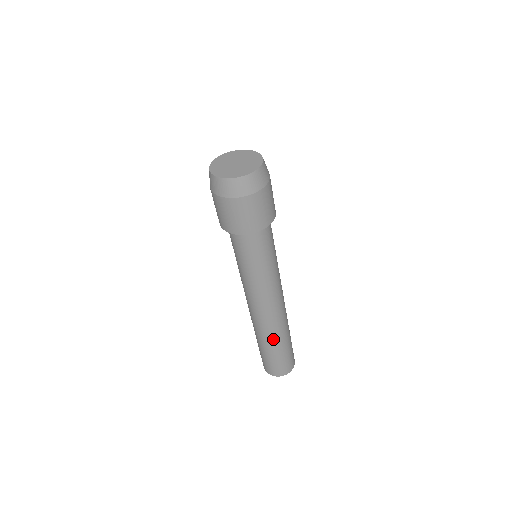
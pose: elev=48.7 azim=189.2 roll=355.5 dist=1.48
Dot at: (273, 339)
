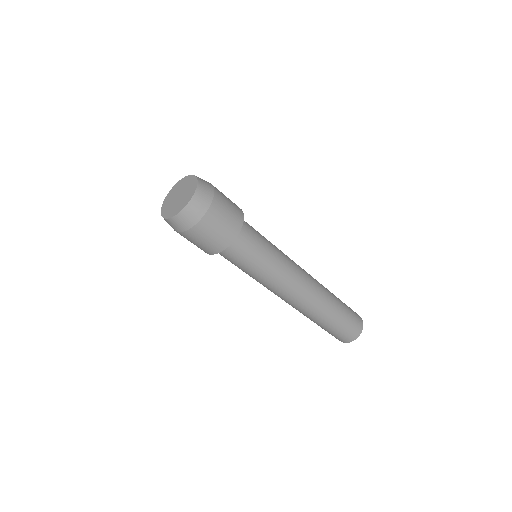
Dot at: (319, 317)
